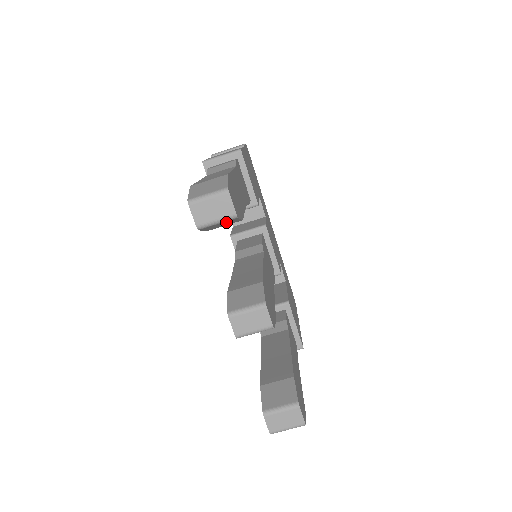
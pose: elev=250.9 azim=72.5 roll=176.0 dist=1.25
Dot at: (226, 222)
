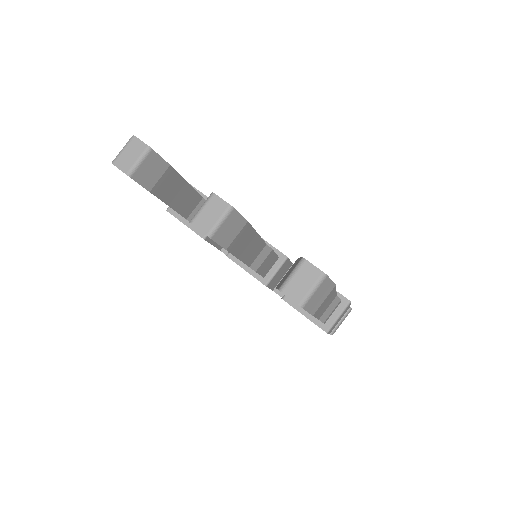
Dot at: (150, 163)
